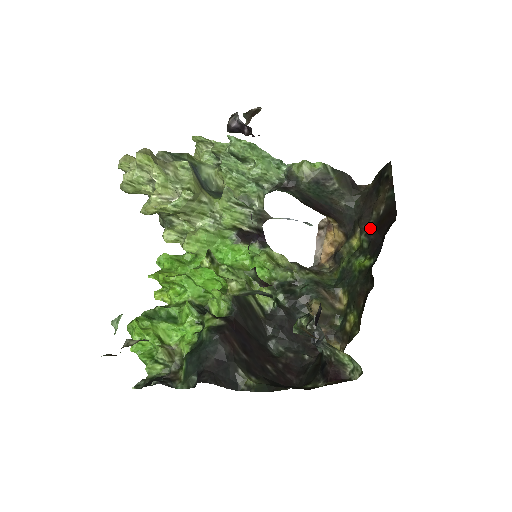
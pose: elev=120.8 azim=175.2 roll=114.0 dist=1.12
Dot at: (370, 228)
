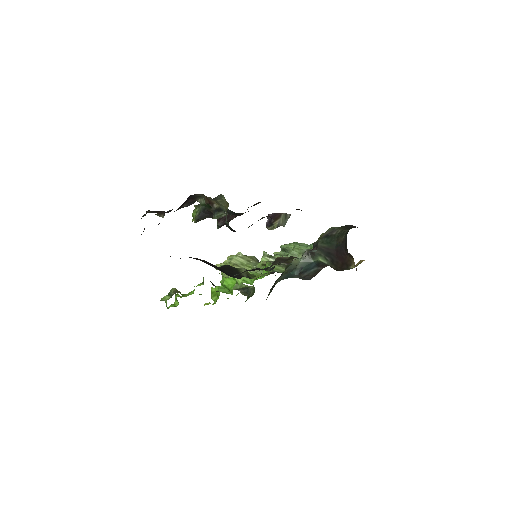
Dot at: occluded
